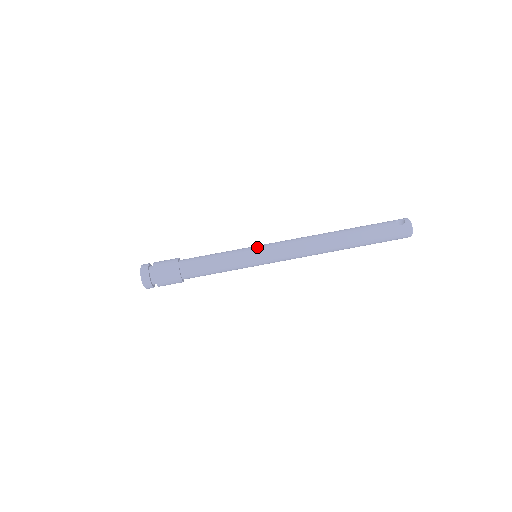
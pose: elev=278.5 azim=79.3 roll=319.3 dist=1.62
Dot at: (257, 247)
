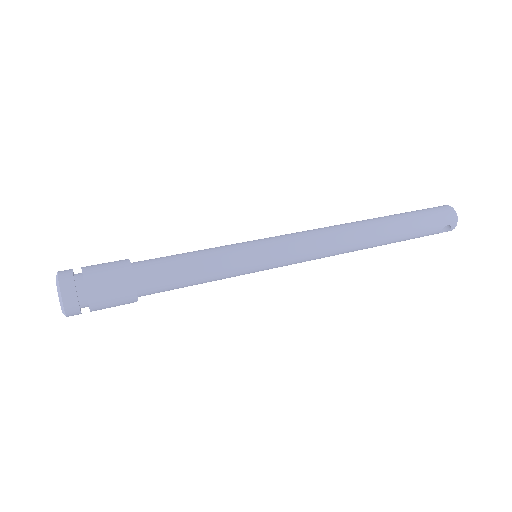
Dot at: occluded
